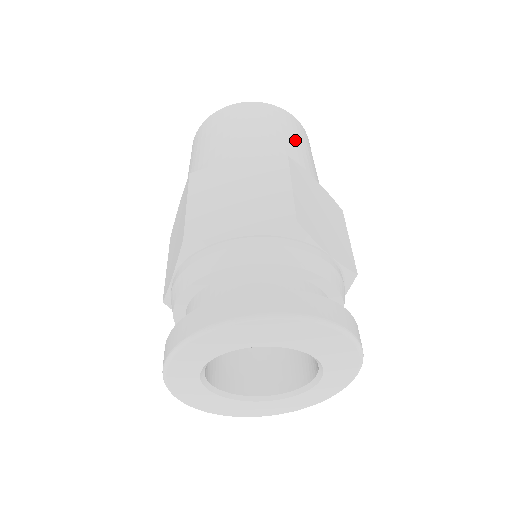
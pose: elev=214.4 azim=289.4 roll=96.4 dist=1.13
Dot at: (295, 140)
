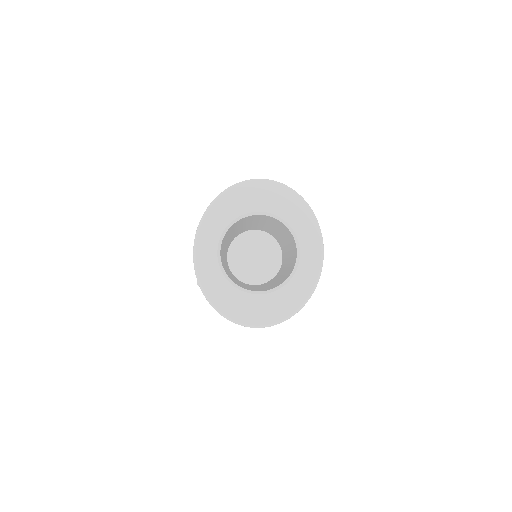
Dot at: occluded
